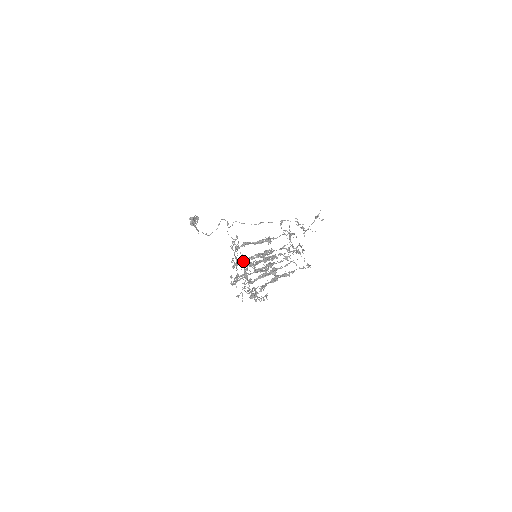
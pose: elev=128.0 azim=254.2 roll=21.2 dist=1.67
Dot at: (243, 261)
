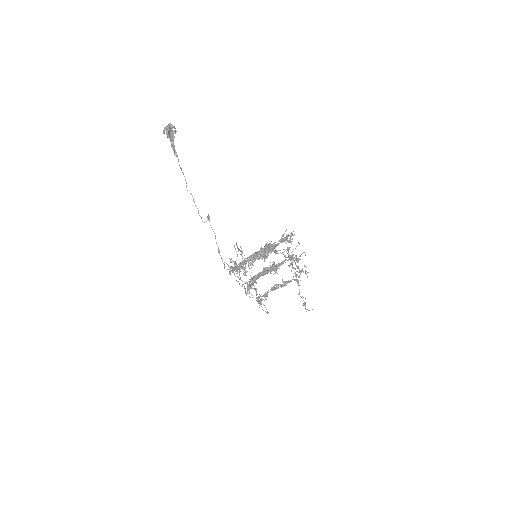
Dot at: occluded
